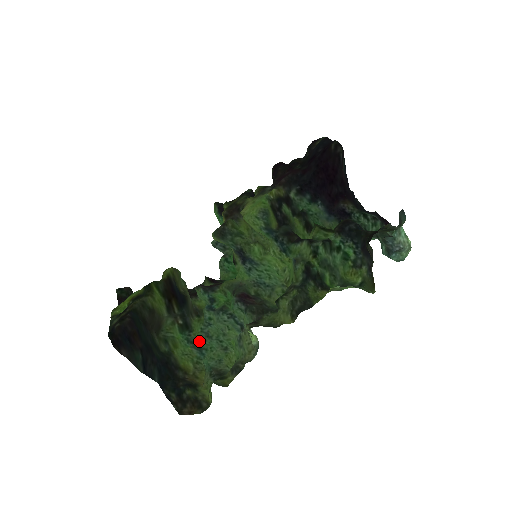
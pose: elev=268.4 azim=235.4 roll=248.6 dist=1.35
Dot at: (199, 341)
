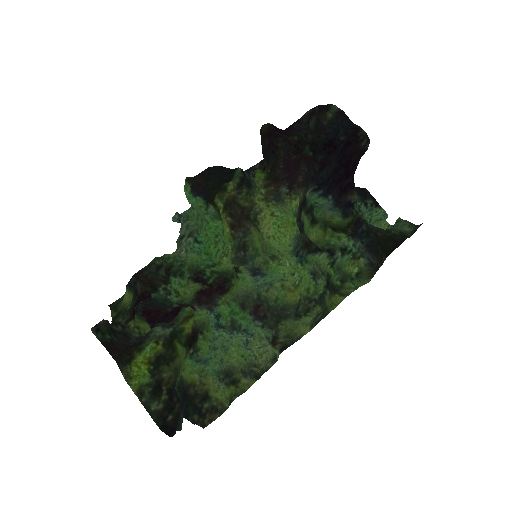
Dot at: (205, 355)
